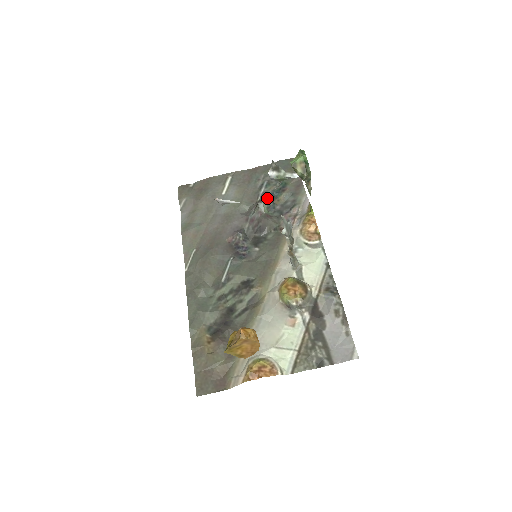
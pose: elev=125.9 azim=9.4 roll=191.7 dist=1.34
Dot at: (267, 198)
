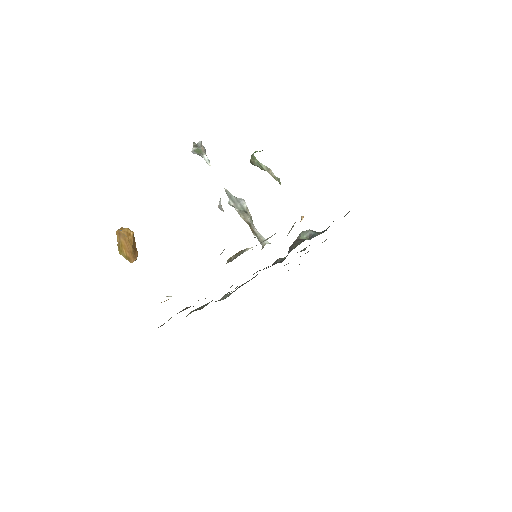
Dot at: (313, 231)
